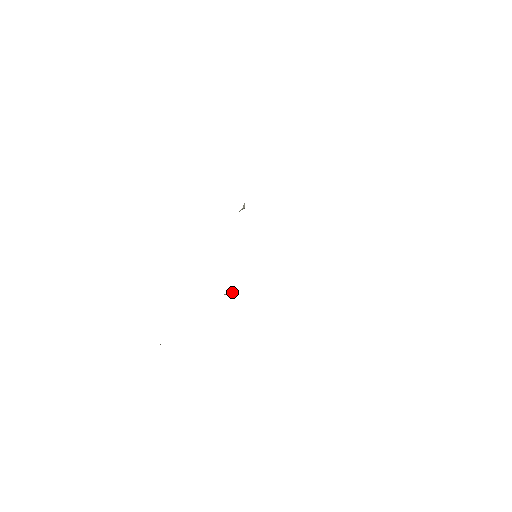
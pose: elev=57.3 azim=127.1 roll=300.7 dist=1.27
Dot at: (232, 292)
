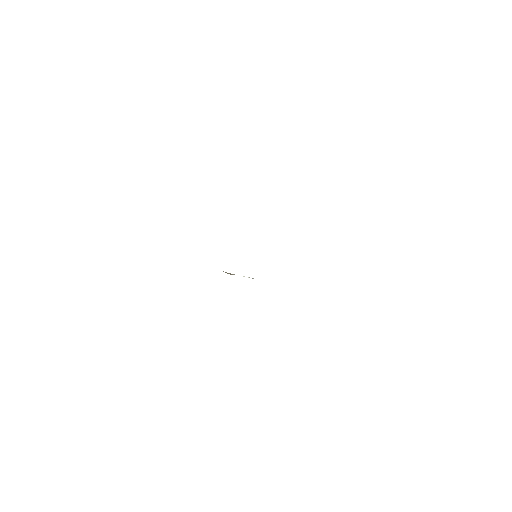
Dot at: occluded
